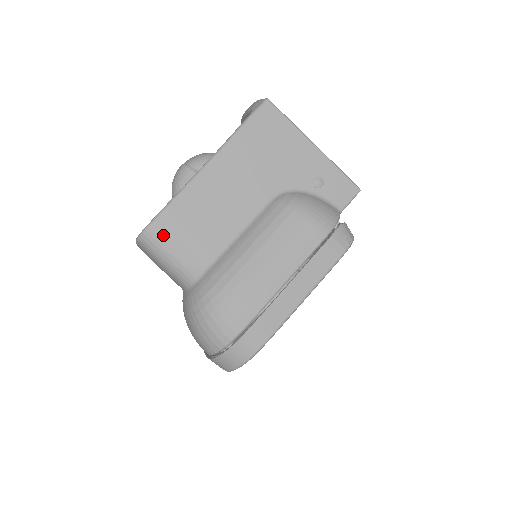
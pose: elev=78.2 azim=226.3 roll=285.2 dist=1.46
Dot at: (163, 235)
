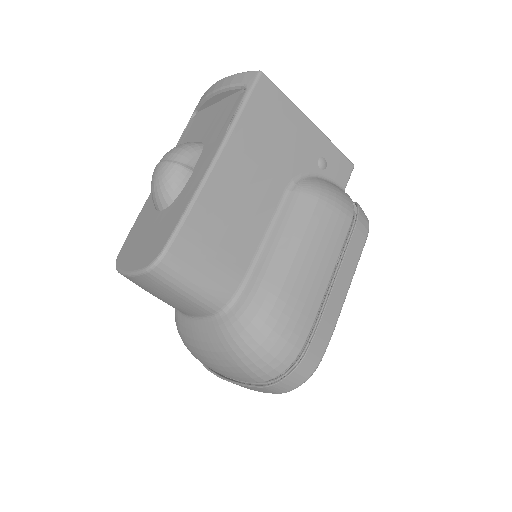
Dot at: (186, 257)
